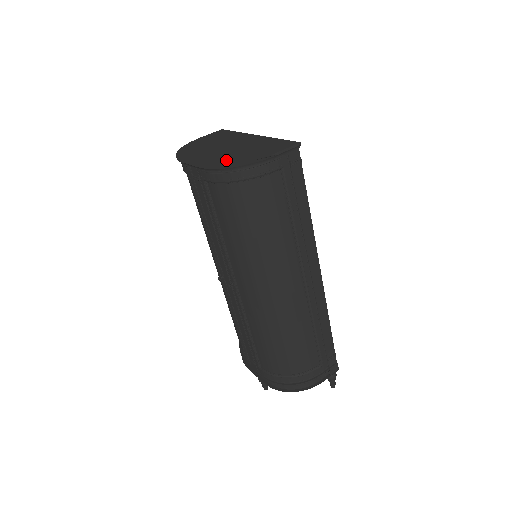
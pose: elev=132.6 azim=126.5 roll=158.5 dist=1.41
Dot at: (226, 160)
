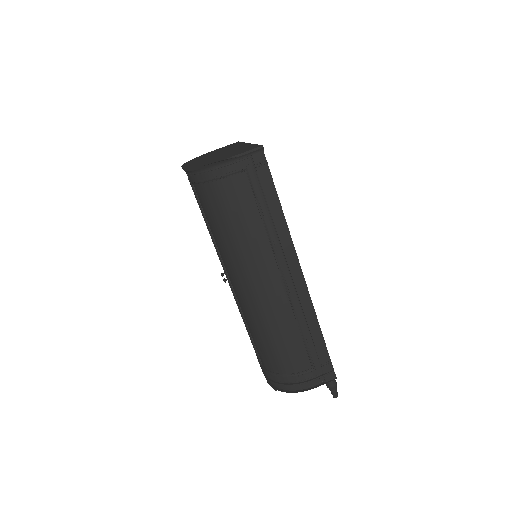
Dot at: (202, 164)
